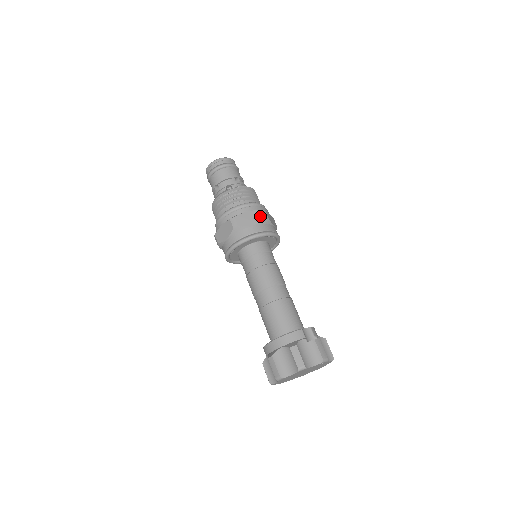
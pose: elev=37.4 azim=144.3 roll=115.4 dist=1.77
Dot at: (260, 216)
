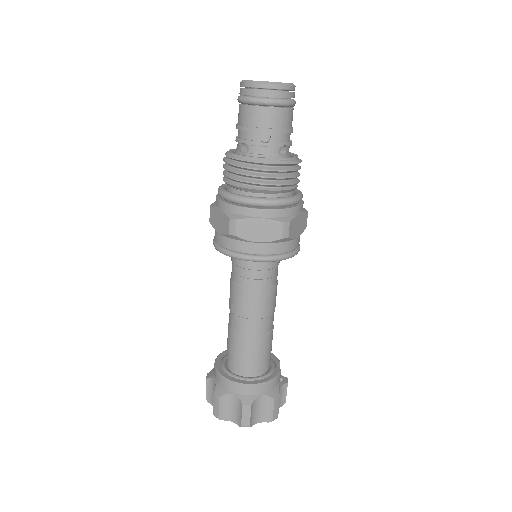
Dot at: (305, 223)
